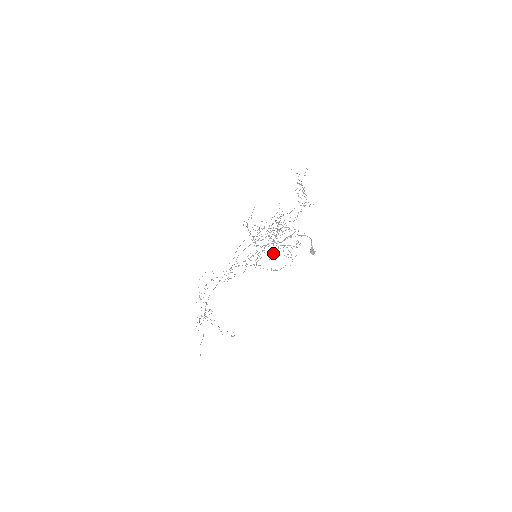
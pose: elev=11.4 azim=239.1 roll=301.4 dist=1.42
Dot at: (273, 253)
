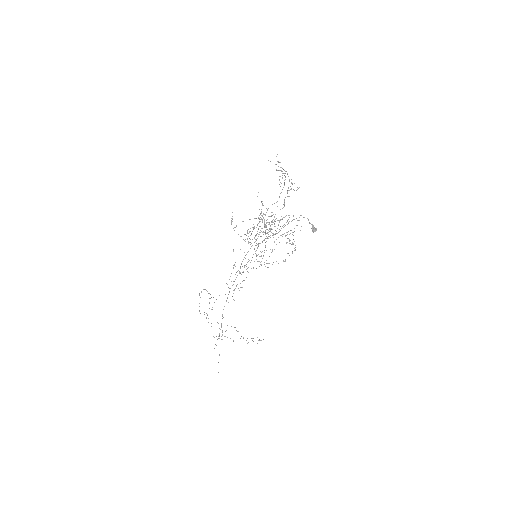
Dot at: occluded
